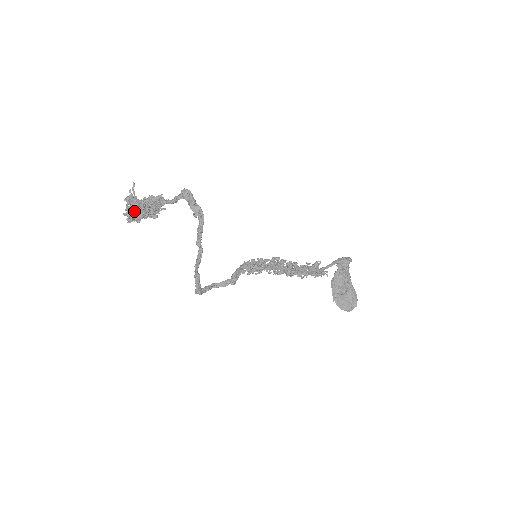
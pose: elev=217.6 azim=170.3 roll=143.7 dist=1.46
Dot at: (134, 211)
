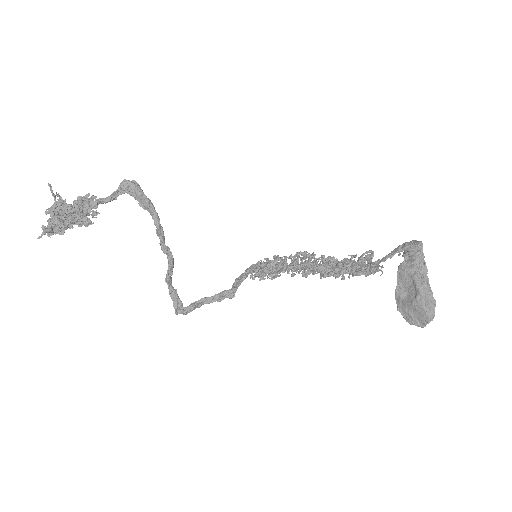
Dot at: (48, 222)
